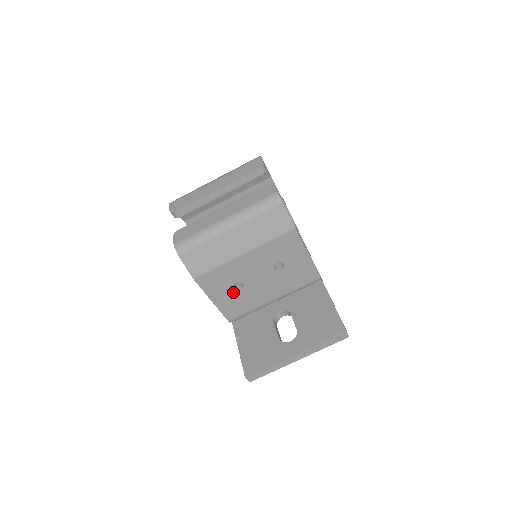
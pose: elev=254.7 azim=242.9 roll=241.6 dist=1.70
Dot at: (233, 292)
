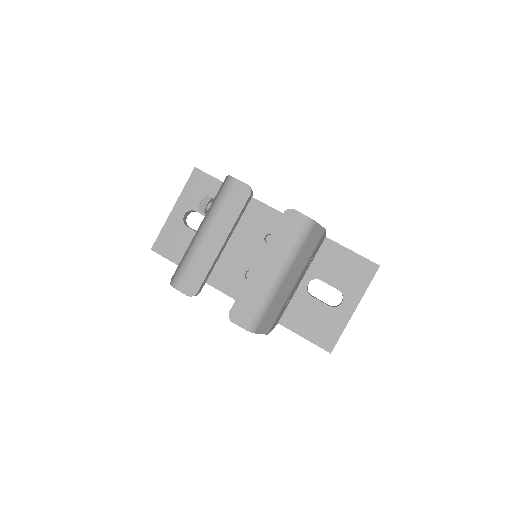
Dot at: (284, 308)
